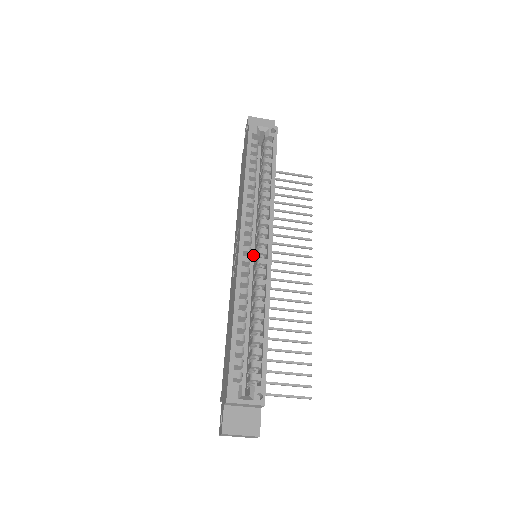
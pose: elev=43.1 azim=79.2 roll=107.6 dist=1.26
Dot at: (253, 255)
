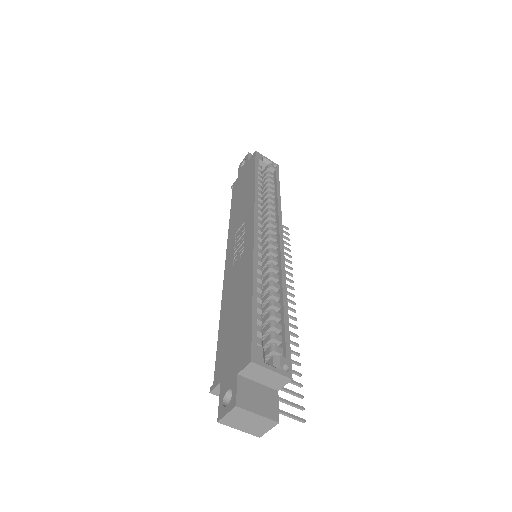
Dot at: occluded
